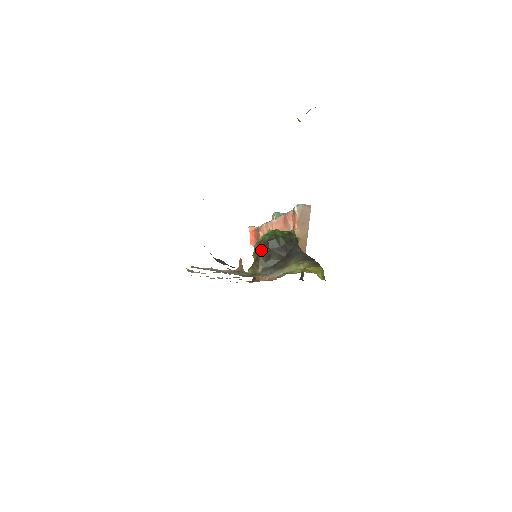
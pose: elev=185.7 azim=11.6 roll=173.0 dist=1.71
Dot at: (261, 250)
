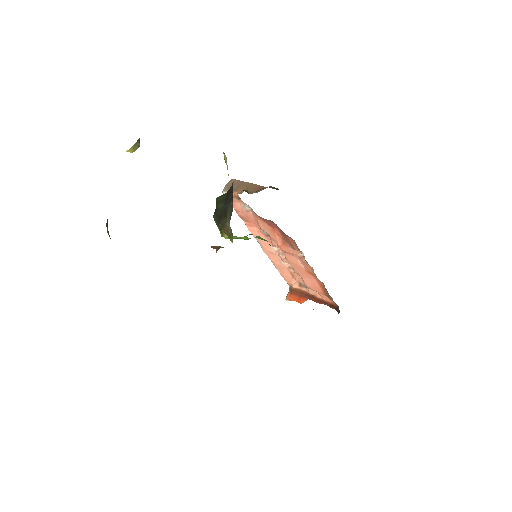
Dot at: occluded
